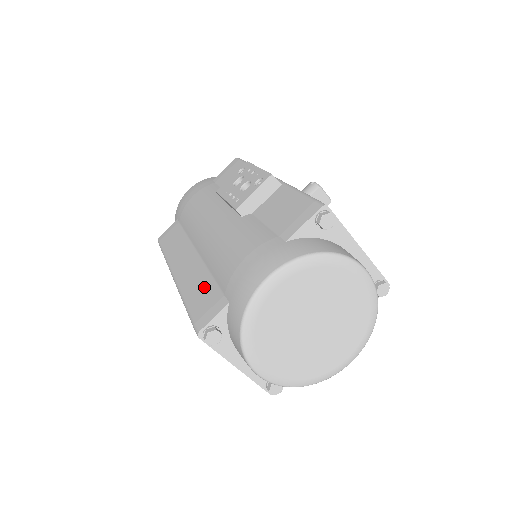
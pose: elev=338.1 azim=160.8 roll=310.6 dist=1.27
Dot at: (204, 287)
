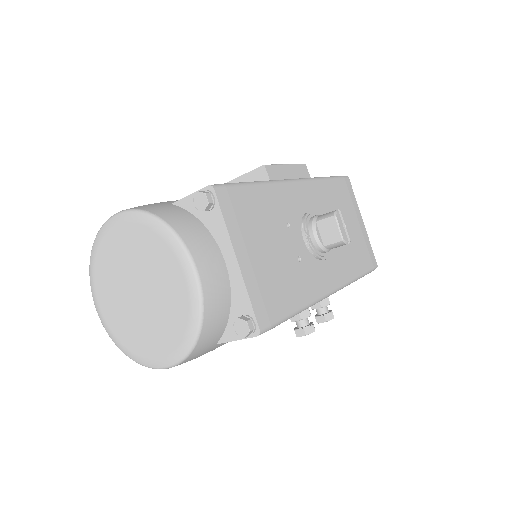
Dot at: occluded
